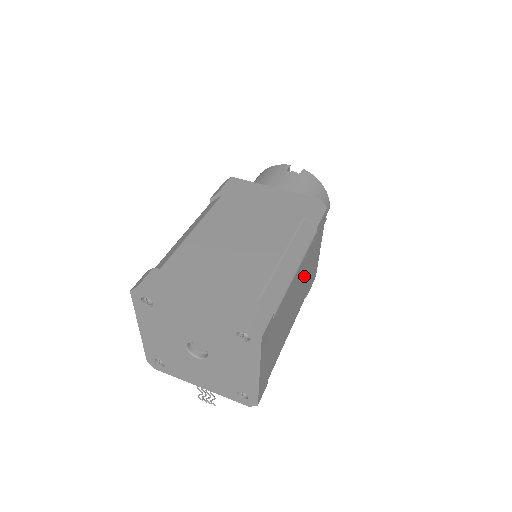
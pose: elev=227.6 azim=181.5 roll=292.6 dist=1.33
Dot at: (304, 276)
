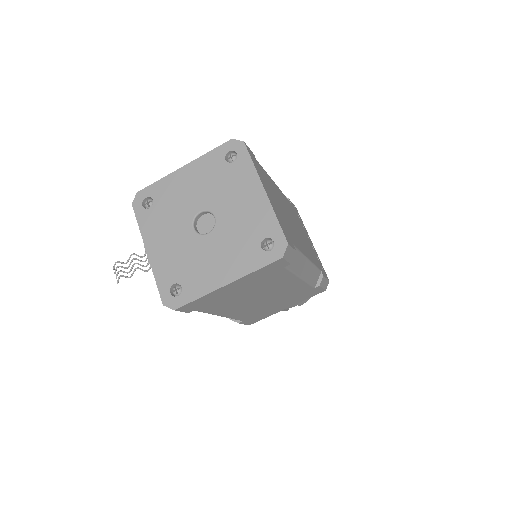
Dot at: (277, 299)
